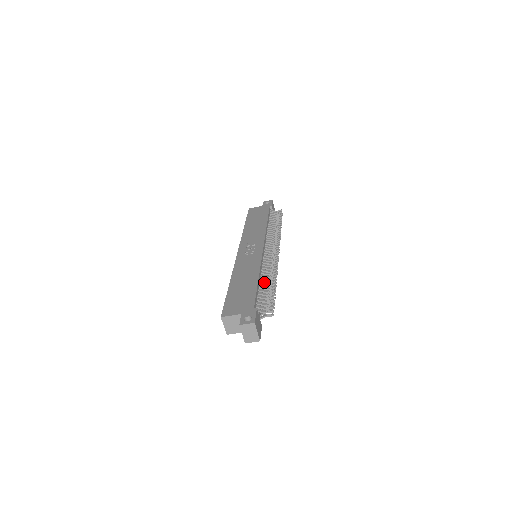
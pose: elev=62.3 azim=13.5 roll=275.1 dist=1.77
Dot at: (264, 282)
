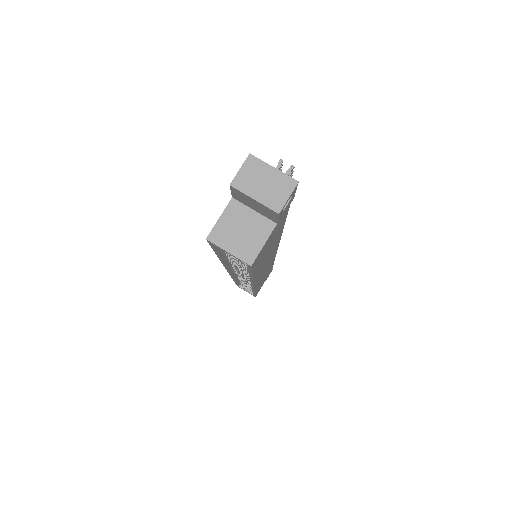
Dot at: occluded
